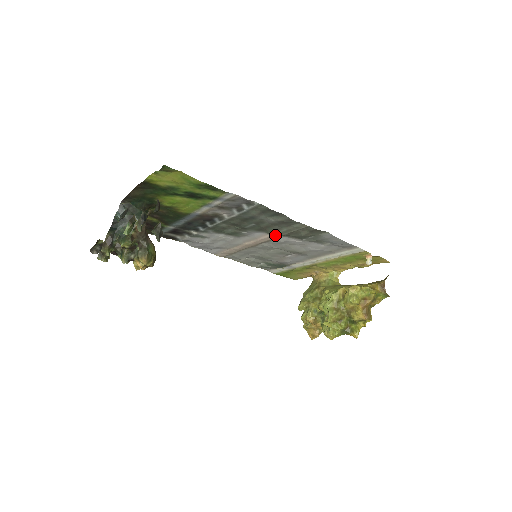
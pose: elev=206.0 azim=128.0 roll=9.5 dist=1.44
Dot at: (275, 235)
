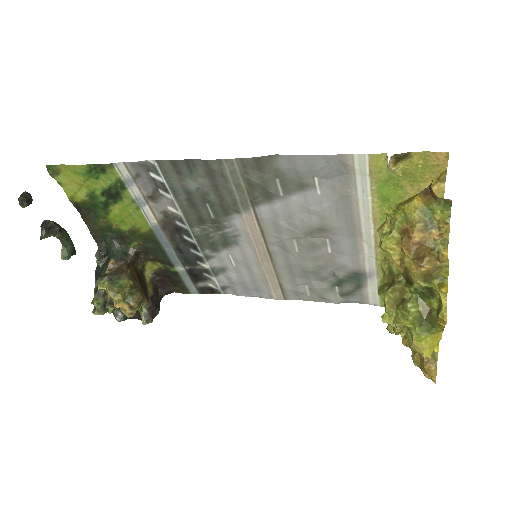
Dot at: (246, 209)
